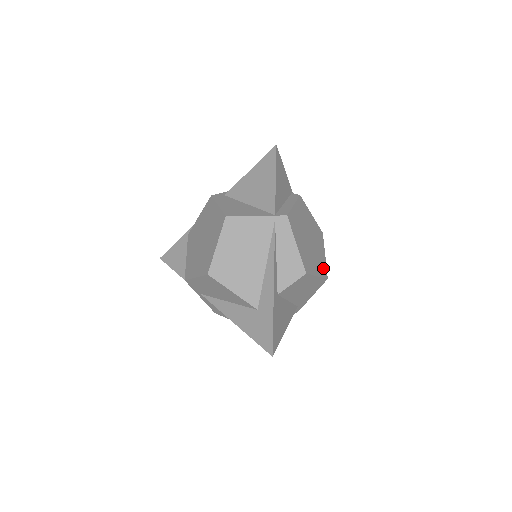
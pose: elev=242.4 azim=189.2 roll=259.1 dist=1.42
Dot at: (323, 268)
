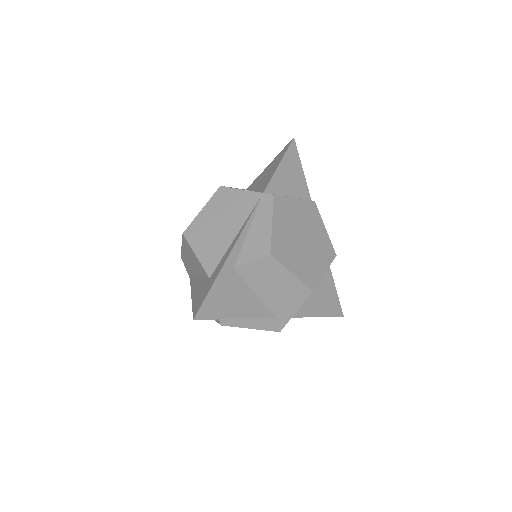
Dot at: (311, 277)
